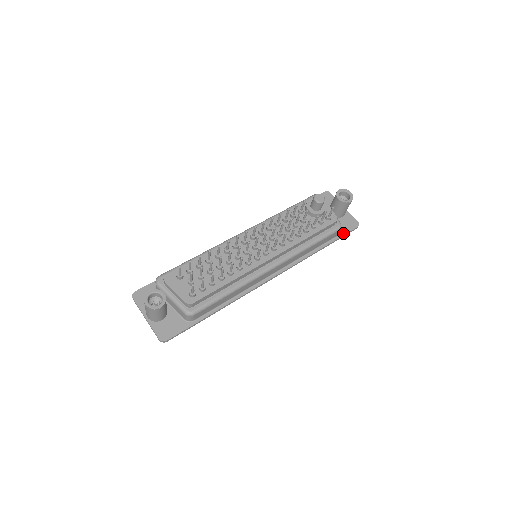
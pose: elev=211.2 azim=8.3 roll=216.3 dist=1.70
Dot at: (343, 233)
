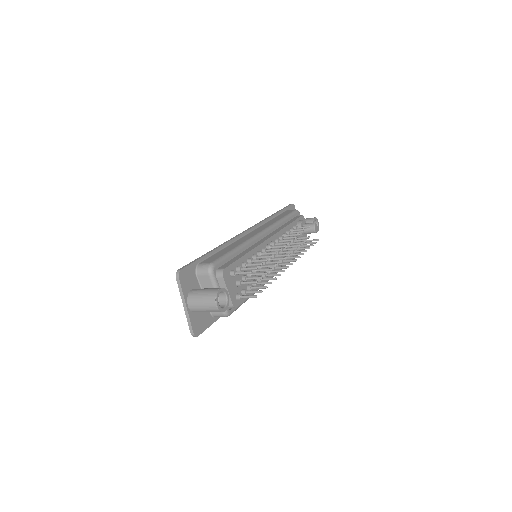
Dot at: occluded
